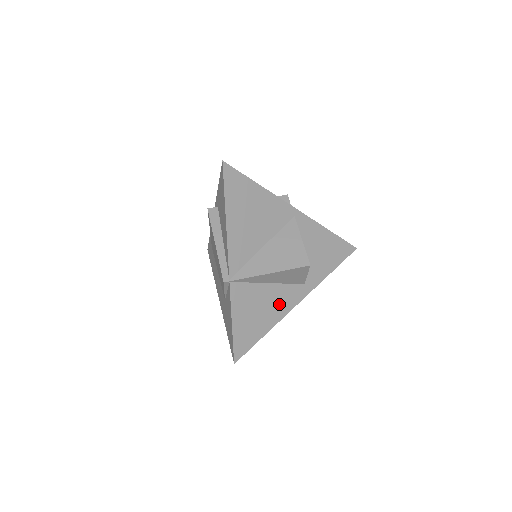
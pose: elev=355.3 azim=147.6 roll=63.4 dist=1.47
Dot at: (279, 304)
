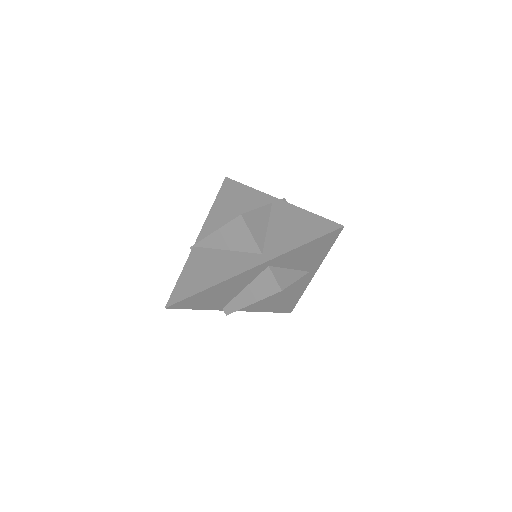
Dot at: (228, 268)
